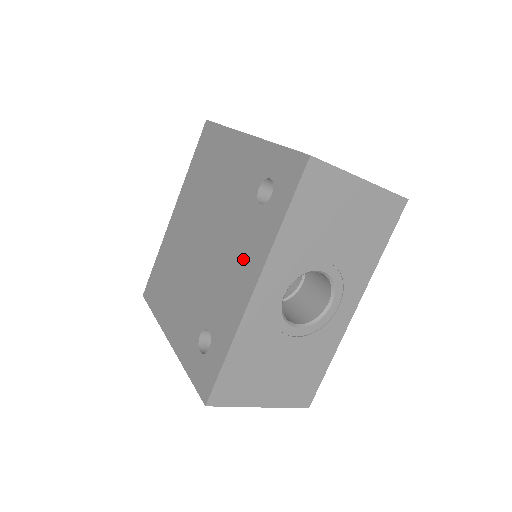
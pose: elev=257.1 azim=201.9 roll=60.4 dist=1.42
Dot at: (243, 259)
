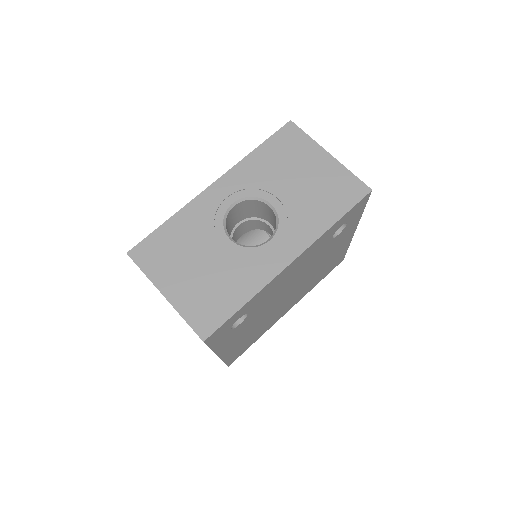
Dot at: occluded
